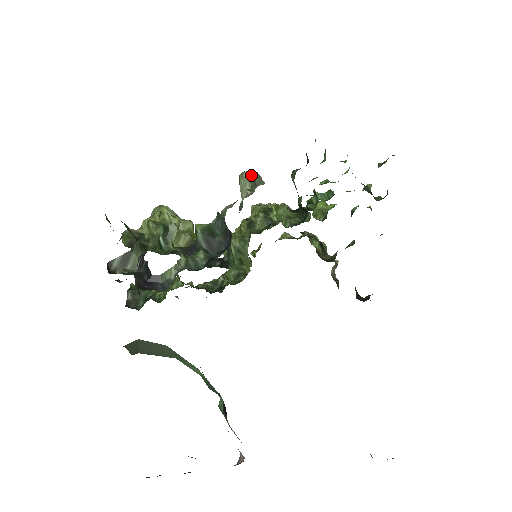
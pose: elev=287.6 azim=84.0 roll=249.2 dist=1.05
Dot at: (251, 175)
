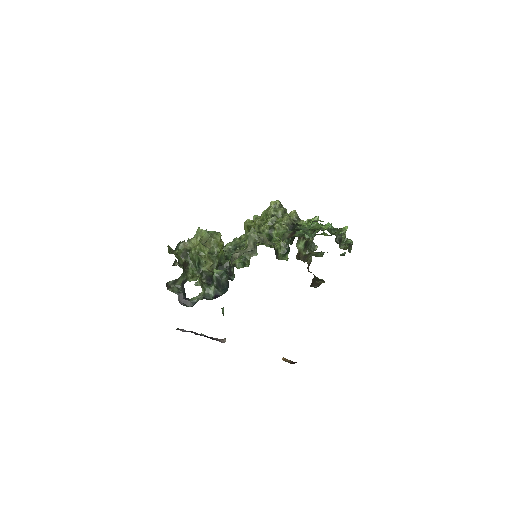
Dot at: (255, 238)
